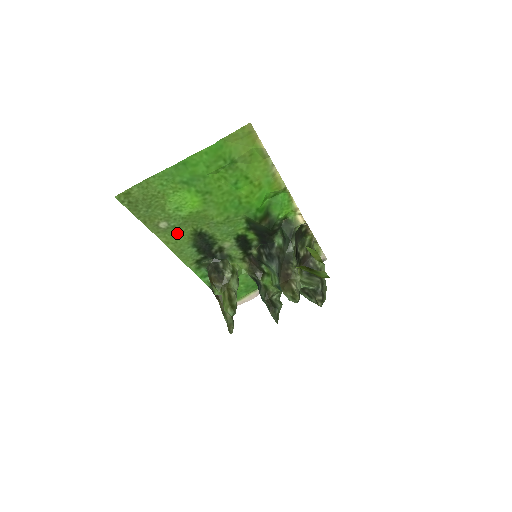
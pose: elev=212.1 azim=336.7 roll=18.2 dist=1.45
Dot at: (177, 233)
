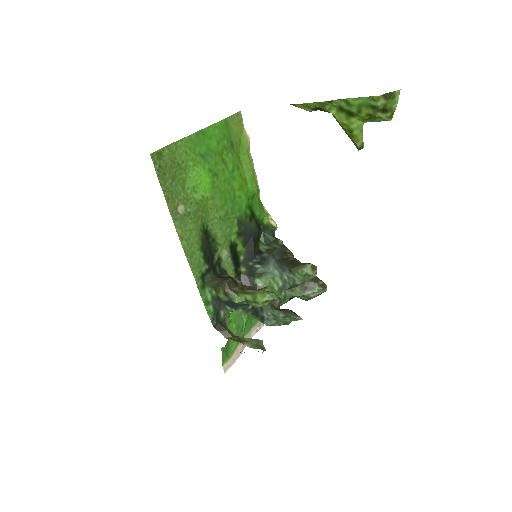
Dot at: (190, 225)
